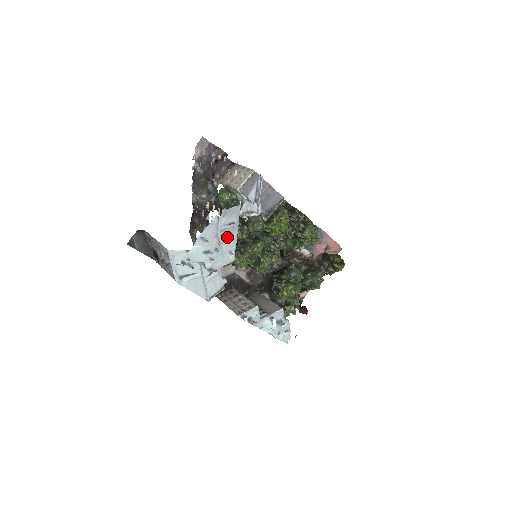
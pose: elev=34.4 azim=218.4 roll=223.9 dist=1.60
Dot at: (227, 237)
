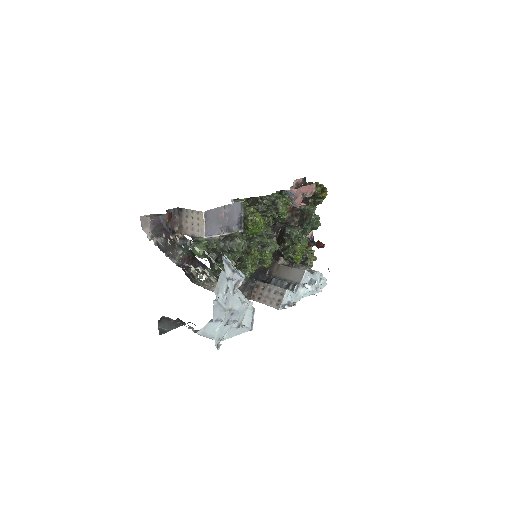
Dot at: (232, 299)
